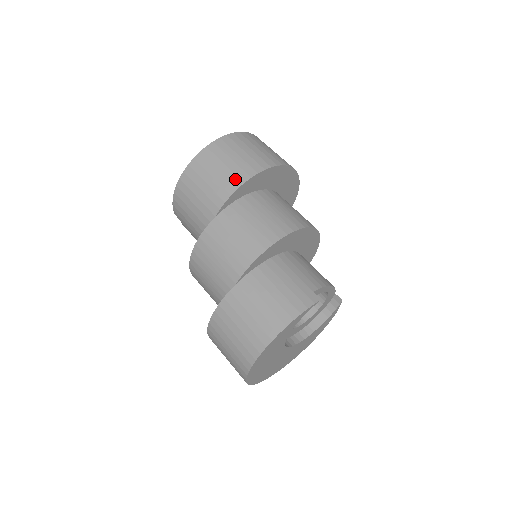
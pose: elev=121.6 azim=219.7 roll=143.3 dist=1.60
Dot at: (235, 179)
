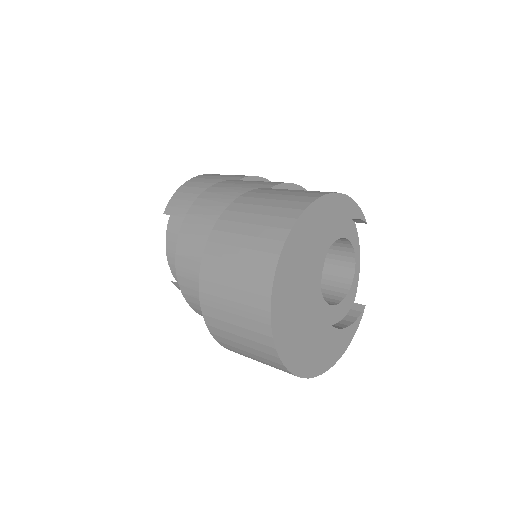
Dot at: occluded
